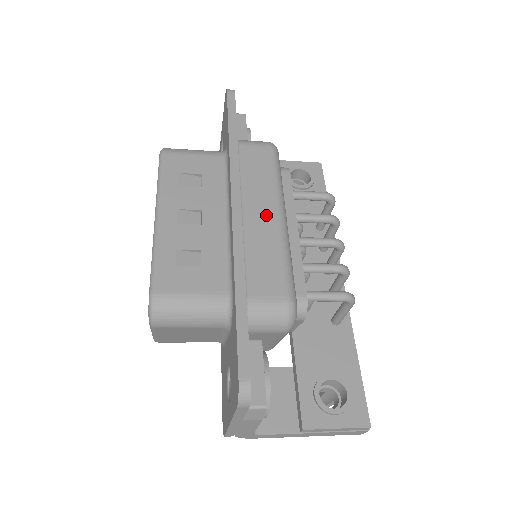
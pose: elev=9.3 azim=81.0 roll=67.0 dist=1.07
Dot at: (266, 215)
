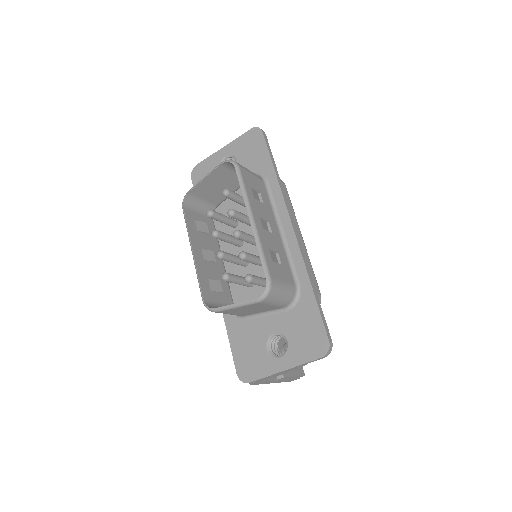
Dot at: (298, 235)
